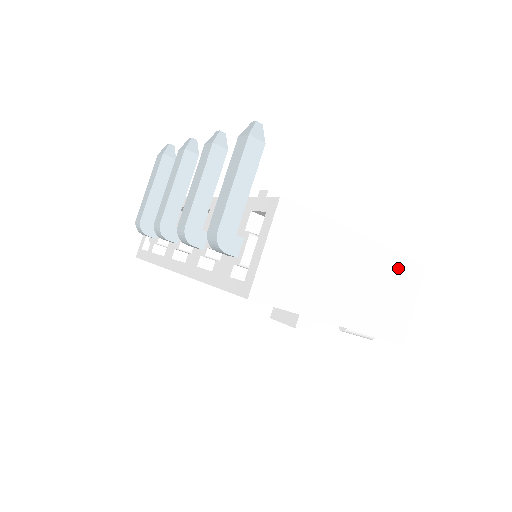
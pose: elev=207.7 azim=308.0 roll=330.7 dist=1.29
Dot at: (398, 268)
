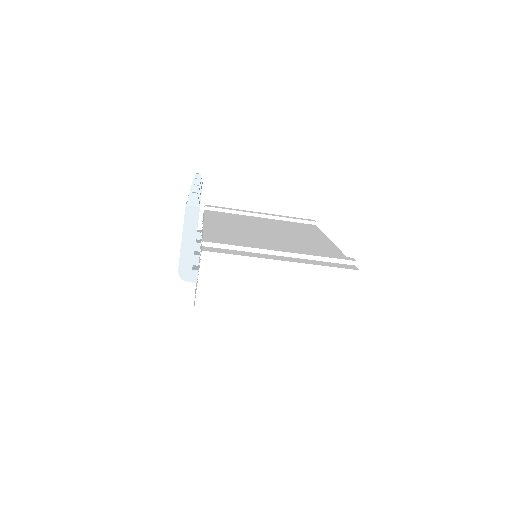
Dot at: (327, 277)
